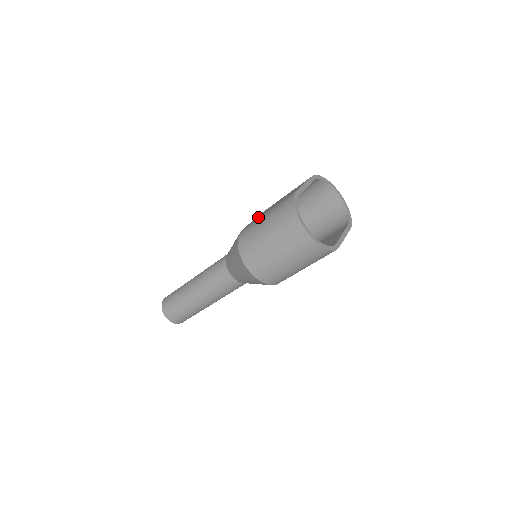
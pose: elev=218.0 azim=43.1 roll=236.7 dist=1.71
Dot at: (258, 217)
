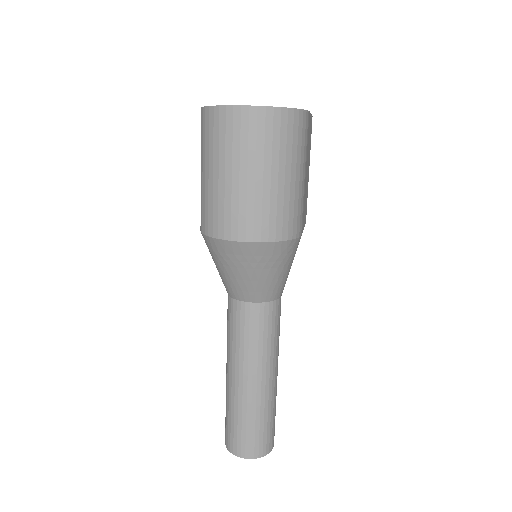
Dot at: occluded
